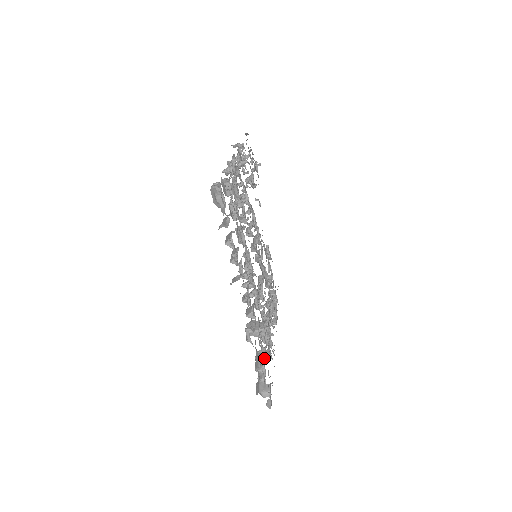
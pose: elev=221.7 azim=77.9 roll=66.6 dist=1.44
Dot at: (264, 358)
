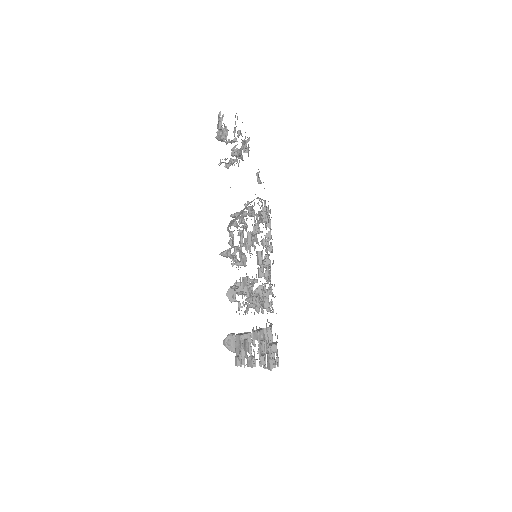
Dot at: (271, 339)
